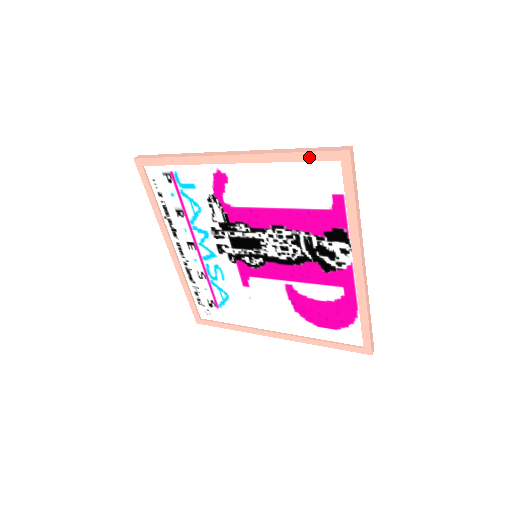
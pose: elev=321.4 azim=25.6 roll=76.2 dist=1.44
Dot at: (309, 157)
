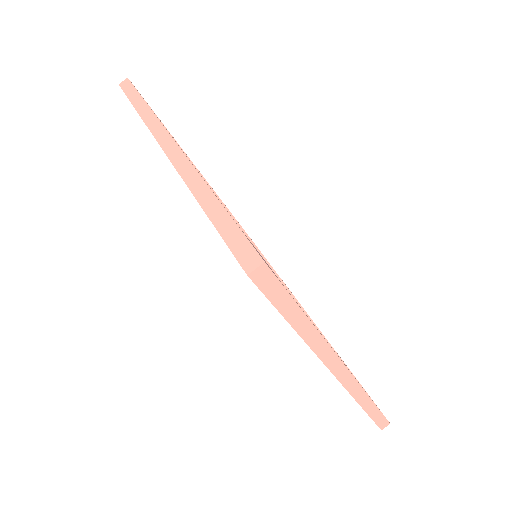
Dot at: occluded
